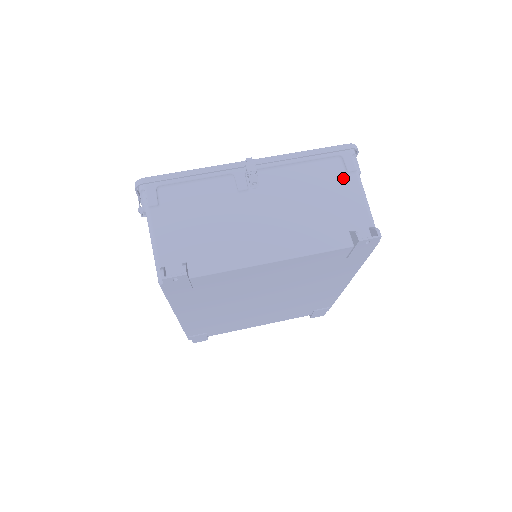
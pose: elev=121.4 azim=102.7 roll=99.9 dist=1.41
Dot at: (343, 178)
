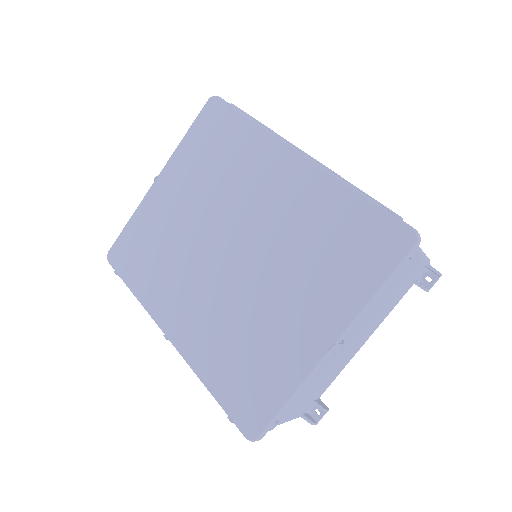
Dot at: (407, 264)
